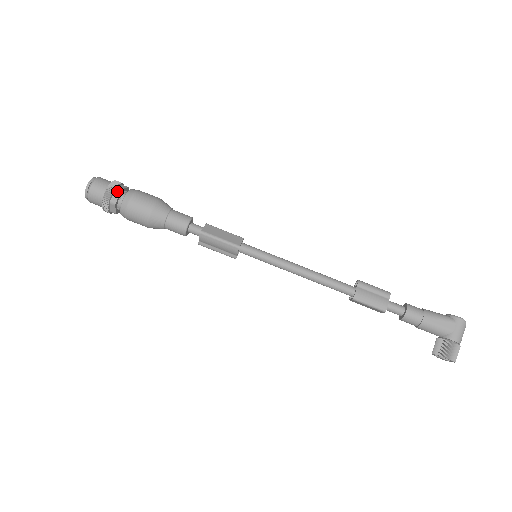
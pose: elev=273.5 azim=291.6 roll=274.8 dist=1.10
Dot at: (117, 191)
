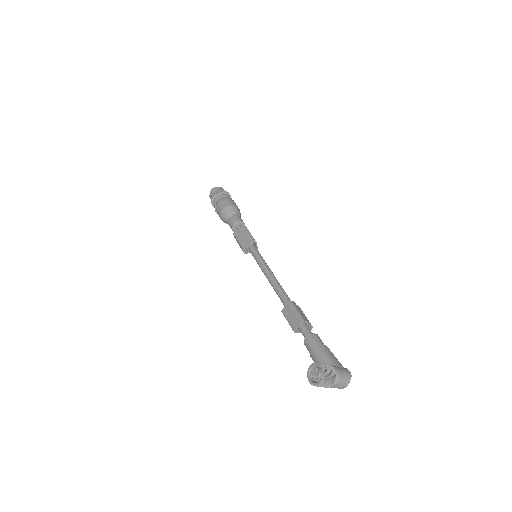
Dot at: (229, 196)
